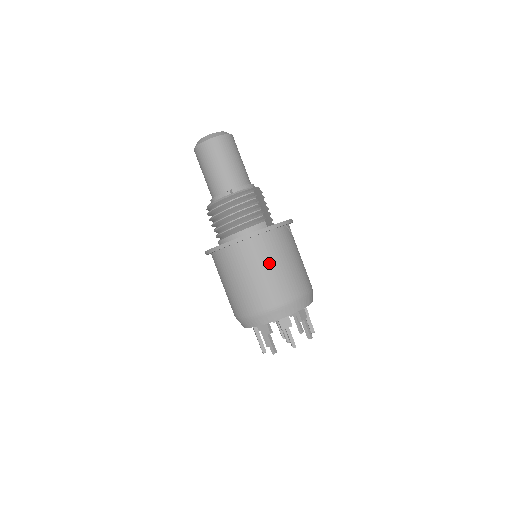
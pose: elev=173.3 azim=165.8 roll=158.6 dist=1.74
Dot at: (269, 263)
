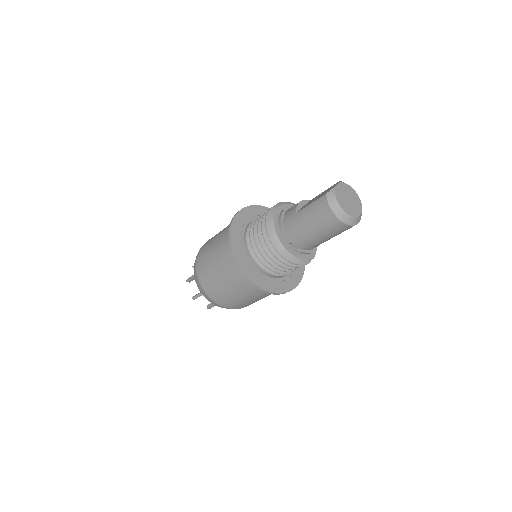
Dot at: (256, 298)
